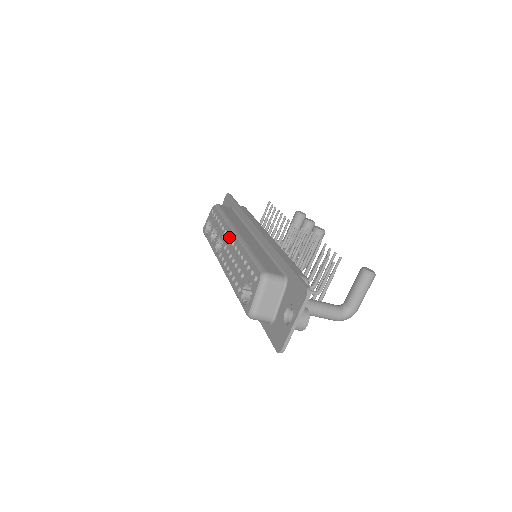
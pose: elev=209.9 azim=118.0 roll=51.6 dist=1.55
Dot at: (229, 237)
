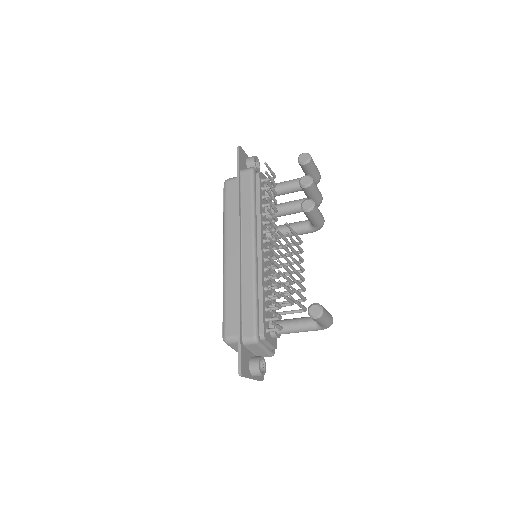
Dot at: occluded
